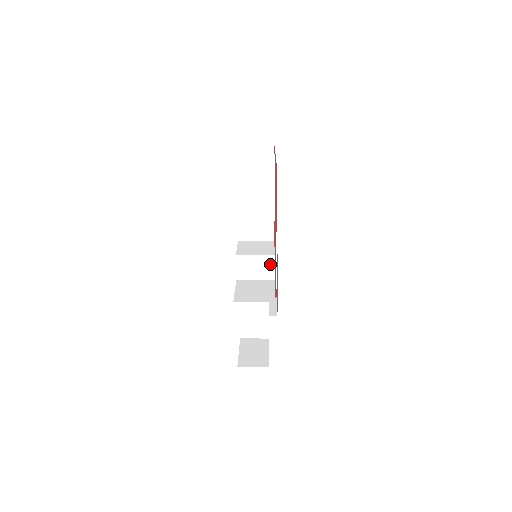
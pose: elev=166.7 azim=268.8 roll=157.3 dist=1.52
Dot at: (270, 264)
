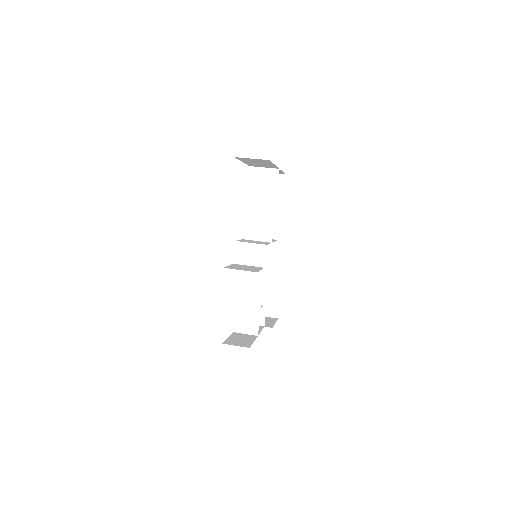
Dot at: (262, 252)
